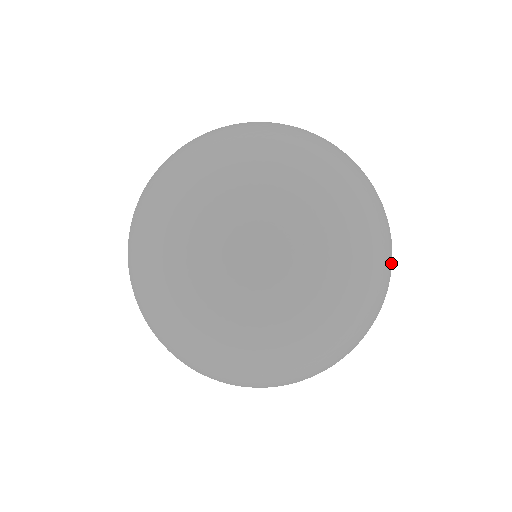
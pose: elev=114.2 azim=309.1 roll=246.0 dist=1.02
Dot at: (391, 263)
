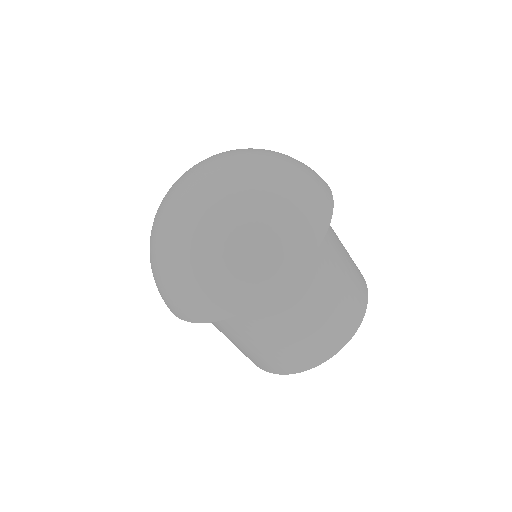
Dot at: occluded
